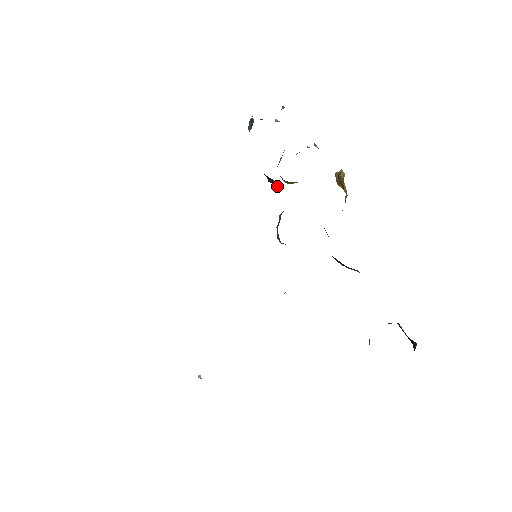
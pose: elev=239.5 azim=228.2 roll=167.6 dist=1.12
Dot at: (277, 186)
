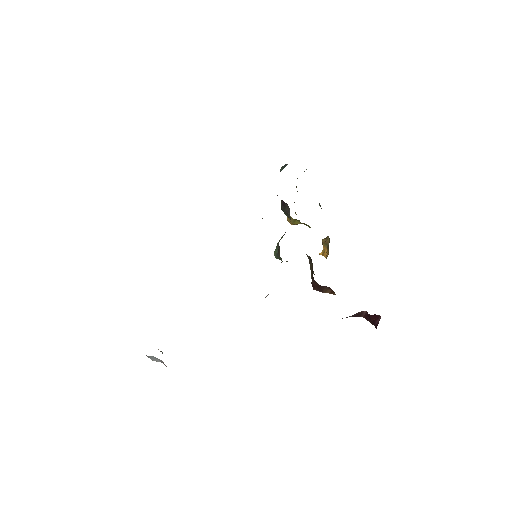
Dot at: (289, 212)
